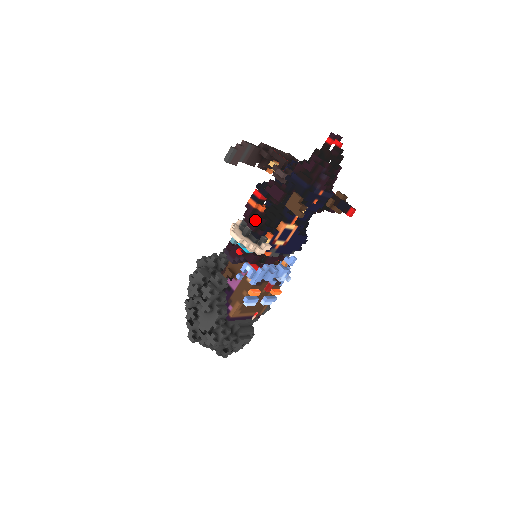
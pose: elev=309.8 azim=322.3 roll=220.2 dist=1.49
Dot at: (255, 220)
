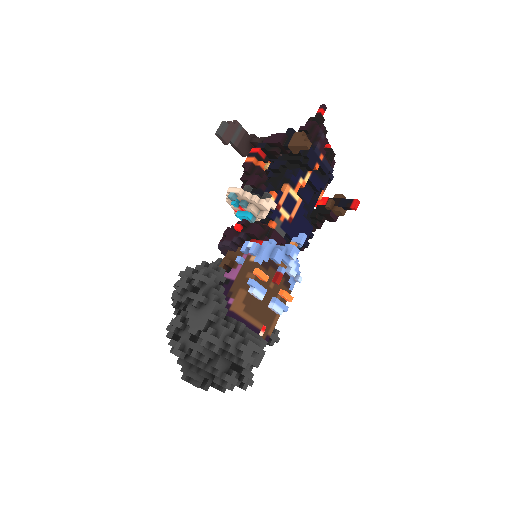
Dot at: (255, 175)
